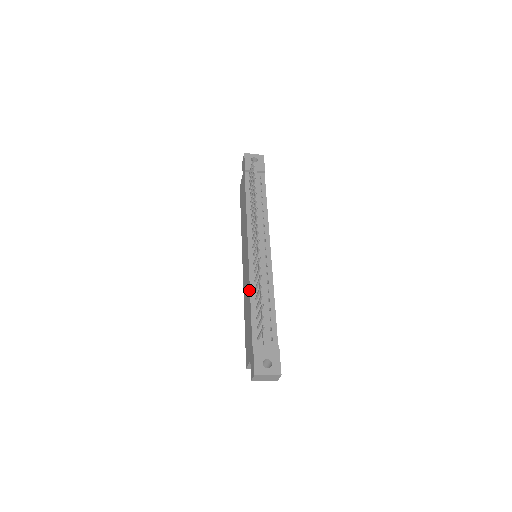
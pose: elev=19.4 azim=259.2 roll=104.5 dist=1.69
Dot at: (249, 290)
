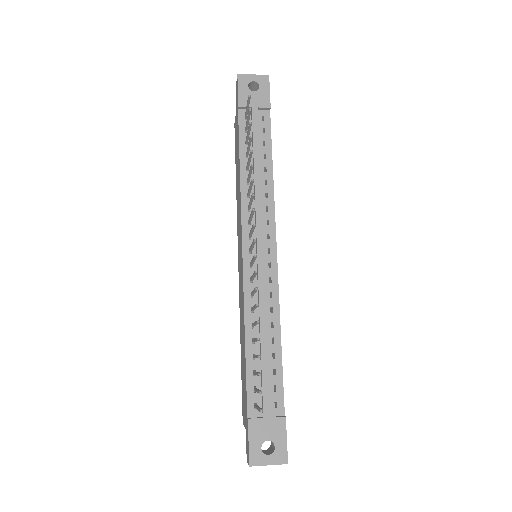
Dot at: (243, 324)
